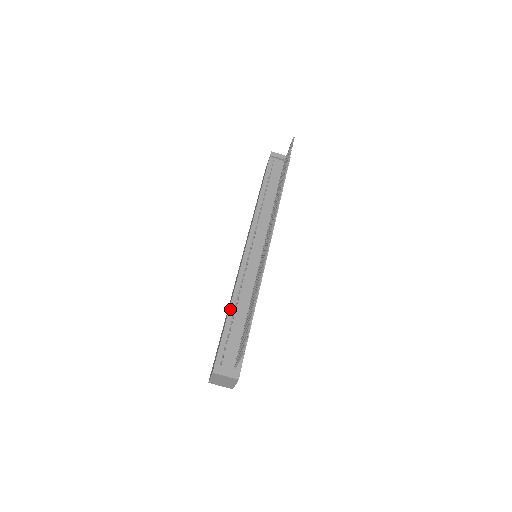
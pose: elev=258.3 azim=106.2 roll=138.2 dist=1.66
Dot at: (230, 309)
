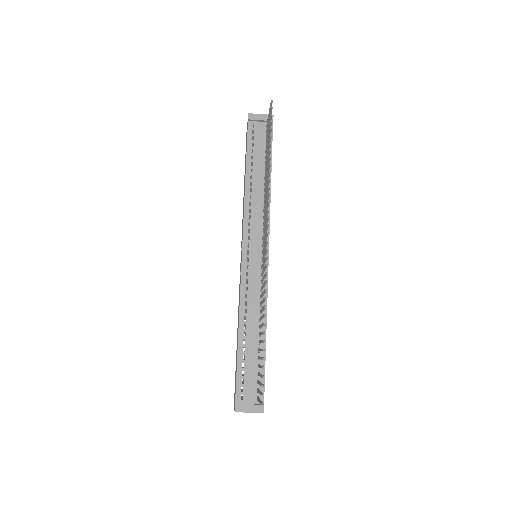
Dot at: (239, 334)
